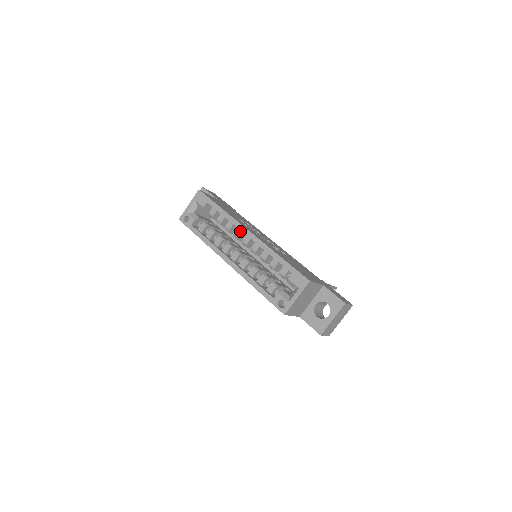
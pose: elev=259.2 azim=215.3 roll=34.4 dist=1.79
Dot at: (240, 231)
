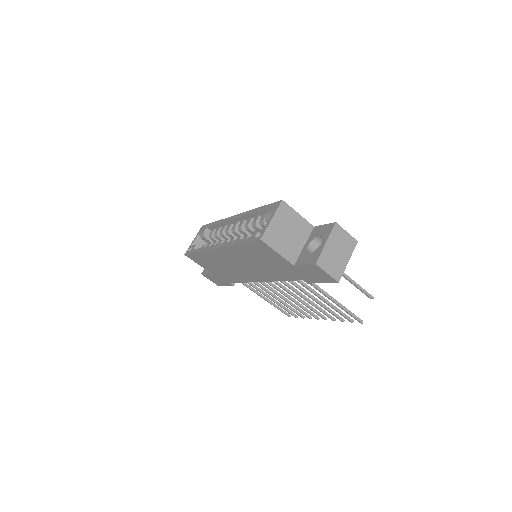
Dot at: (230, 224)
